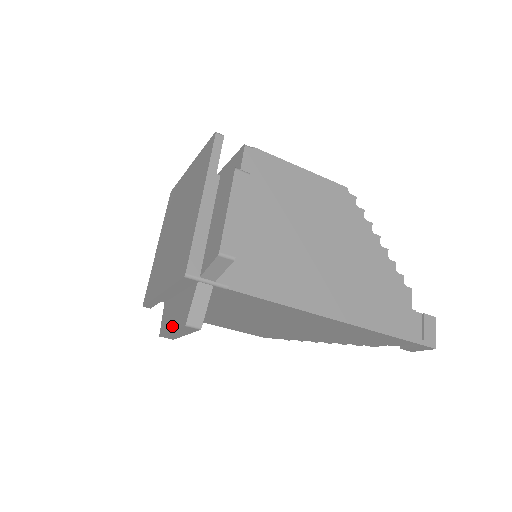
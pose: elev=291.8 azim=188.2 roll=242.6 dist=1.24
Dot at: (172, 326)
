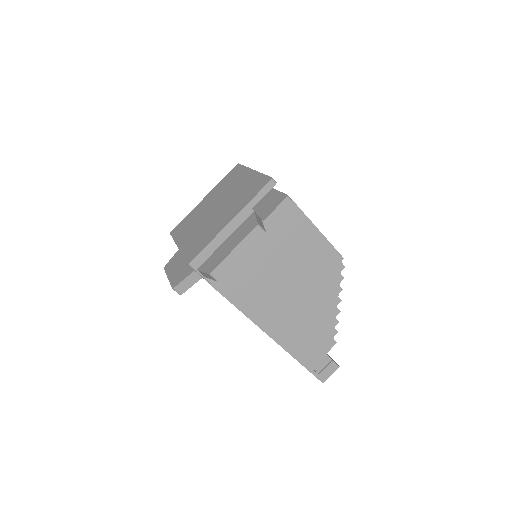
Dot at: (170, 275)
